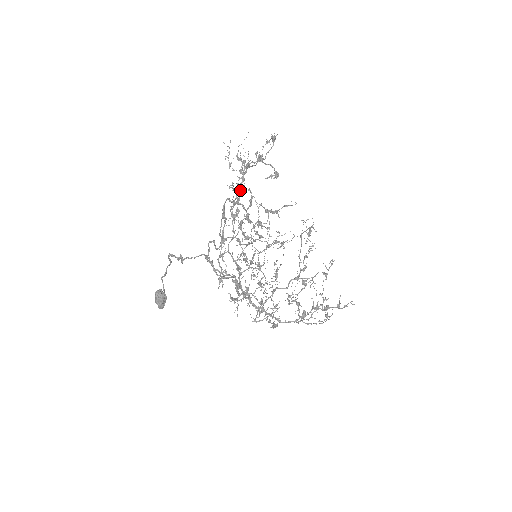
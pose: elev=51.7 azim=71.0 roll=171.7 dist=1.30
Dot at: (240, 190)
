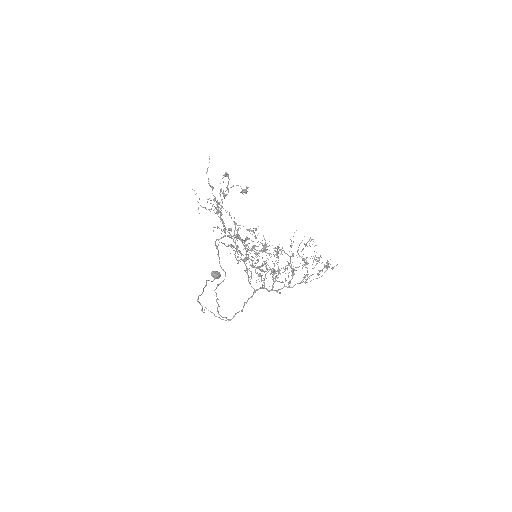
Dot at: (223, 221)
